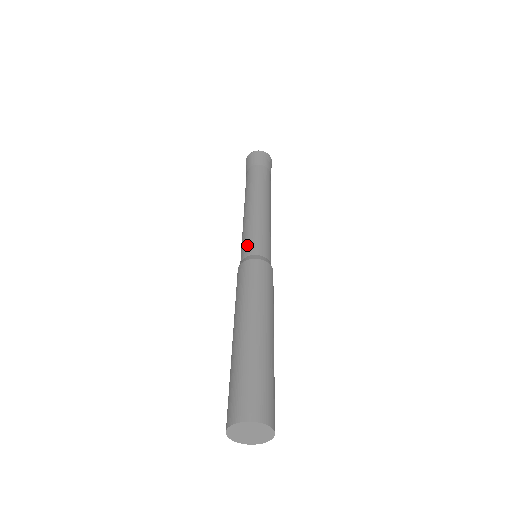
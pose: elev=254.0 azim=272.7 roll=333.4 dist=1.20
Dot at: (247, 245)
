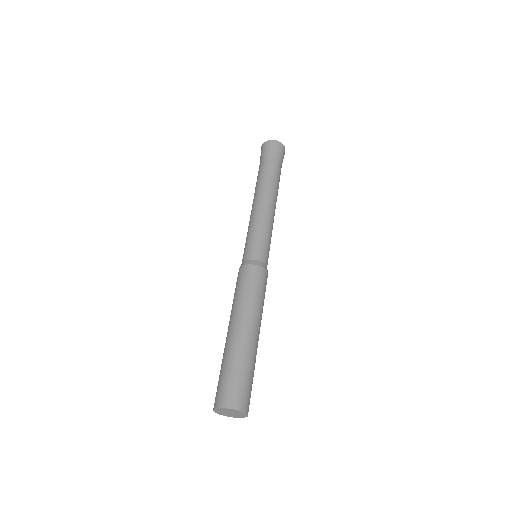
Dot at: (251, 248)
